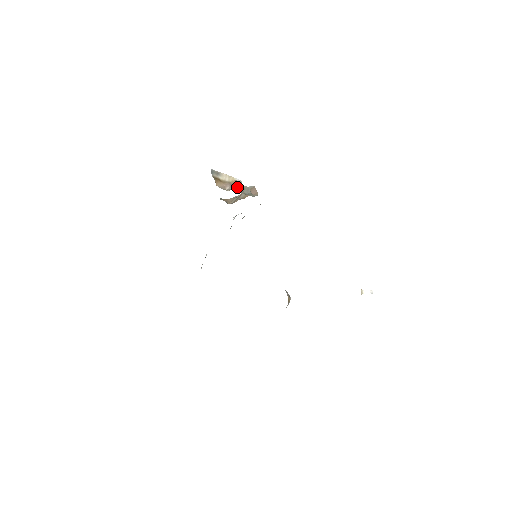
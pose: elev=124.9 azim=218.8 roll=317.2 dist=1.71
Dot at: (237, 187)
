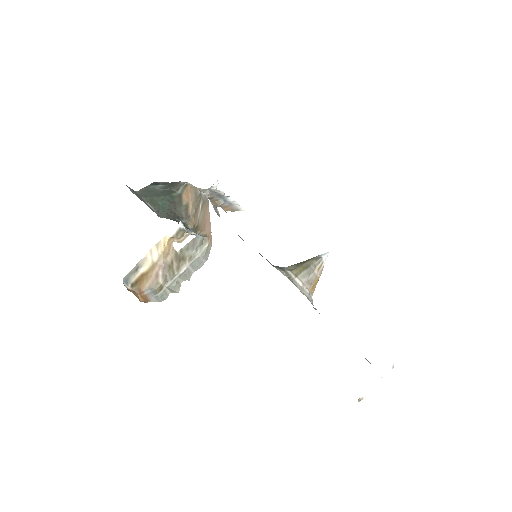
Dot at: (174, 259)
